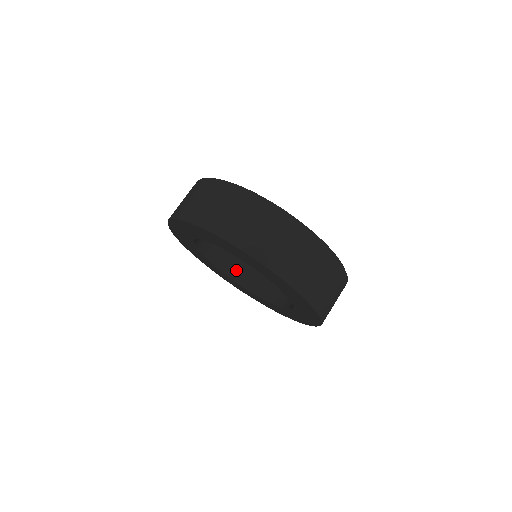
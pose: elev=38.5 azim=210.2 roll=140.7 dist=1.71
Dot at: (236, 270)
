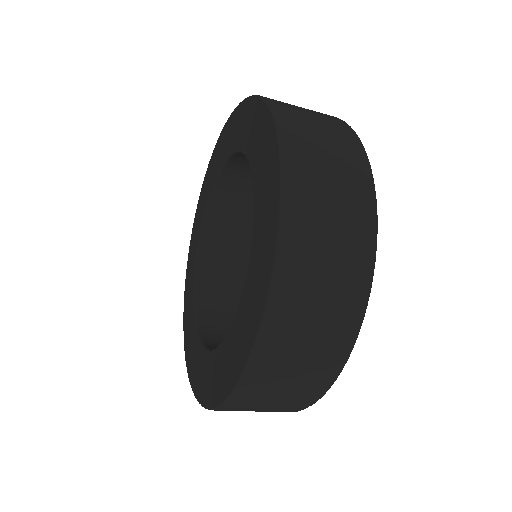
Dot at: (219, 221)
